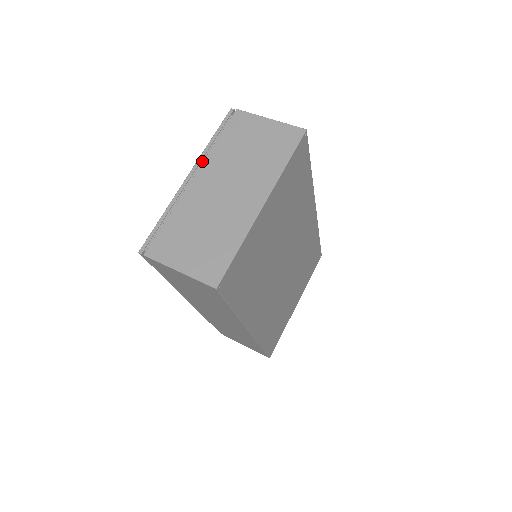
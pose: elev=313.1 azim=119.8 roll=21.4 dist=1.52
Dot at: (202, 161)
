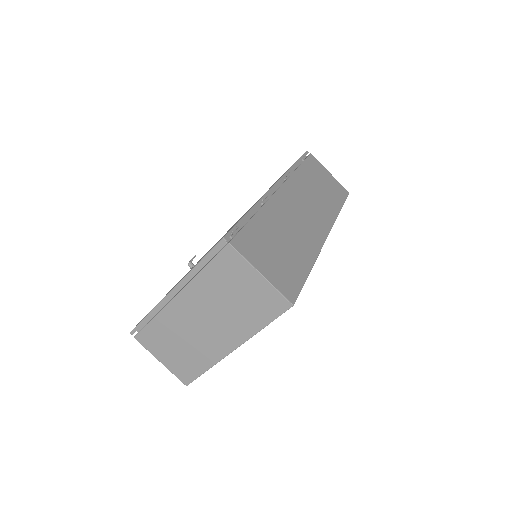
Dot at: (187, 278)
